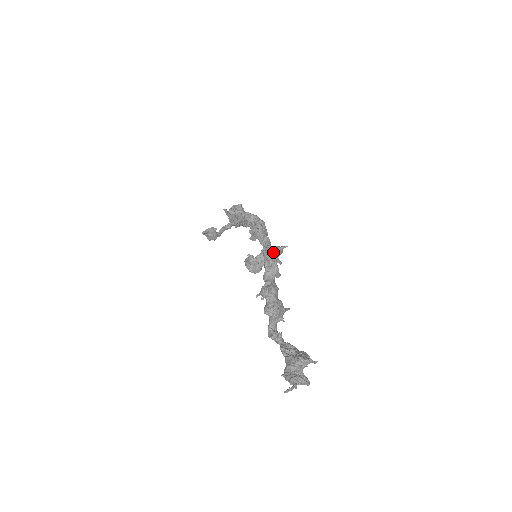
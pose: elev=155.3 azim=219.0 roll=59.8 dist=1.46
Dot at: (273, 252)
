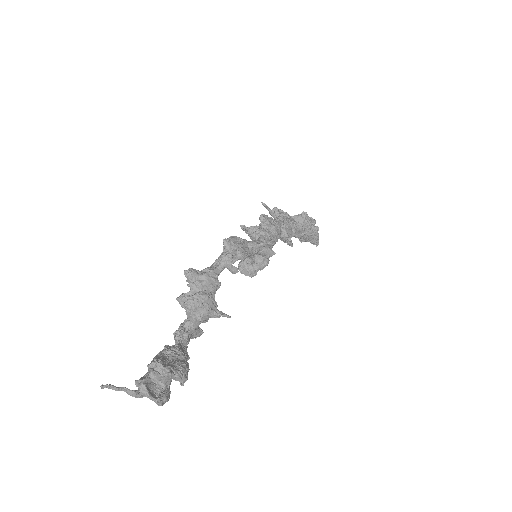
Dot at: (243, 242)
